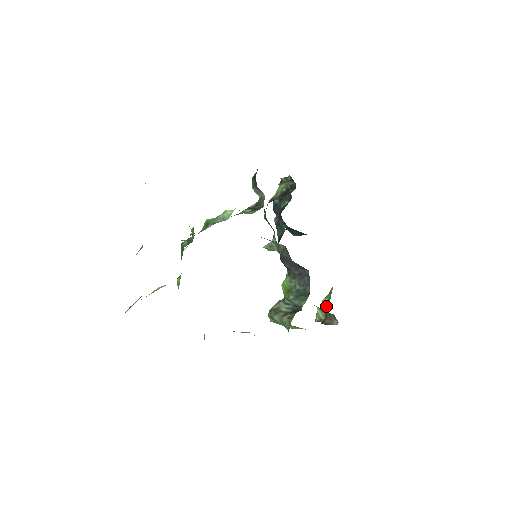
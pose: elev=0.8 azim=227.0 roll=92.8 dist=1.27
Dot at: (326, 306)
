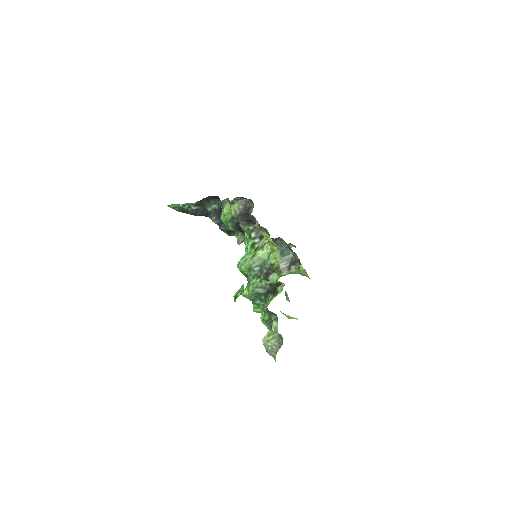
Dot at: occluded
